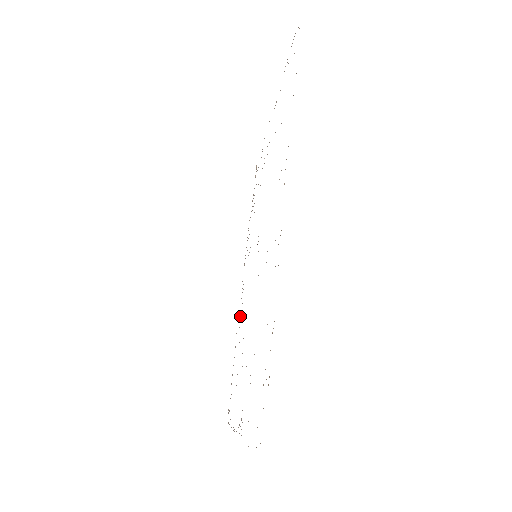
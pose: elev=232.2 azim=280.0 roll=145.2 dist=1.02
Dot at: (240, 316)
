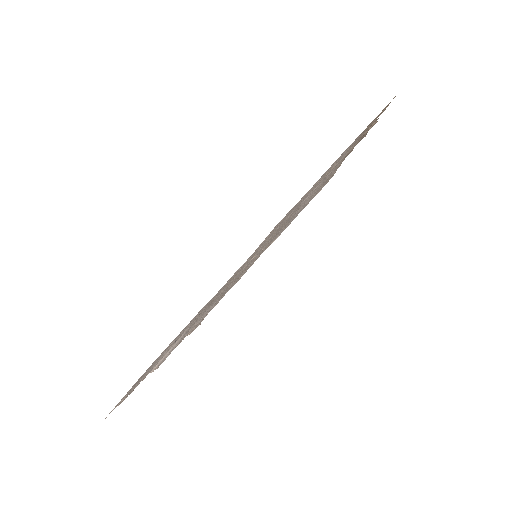
Dot at: (159, 365)
